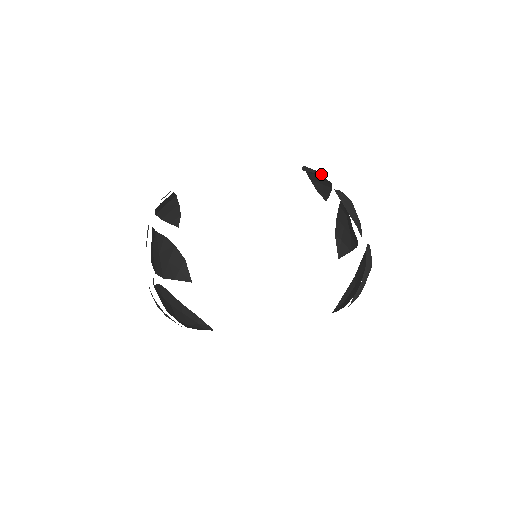
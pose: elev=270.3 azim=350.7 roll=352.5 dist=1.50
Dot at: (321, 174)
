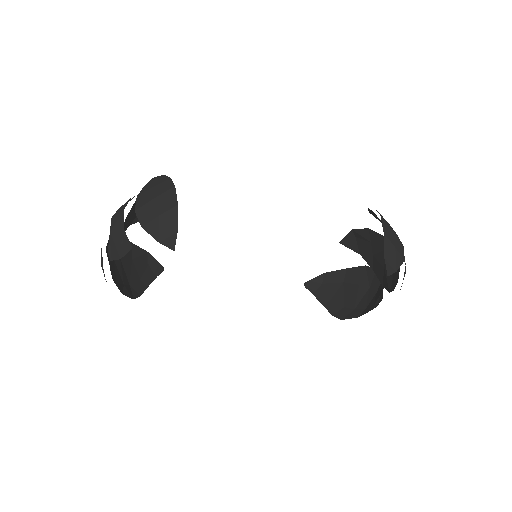
Dot at: (401, 263)
